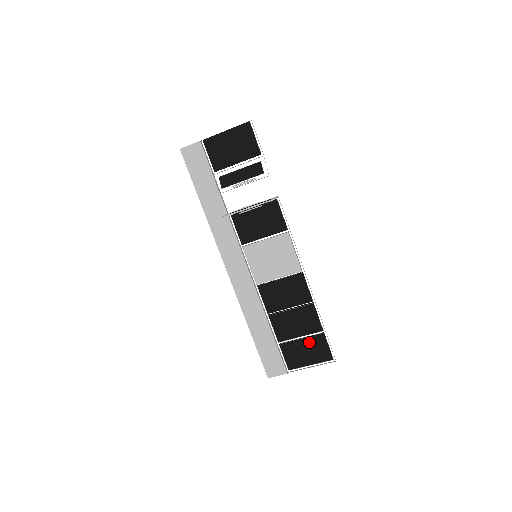
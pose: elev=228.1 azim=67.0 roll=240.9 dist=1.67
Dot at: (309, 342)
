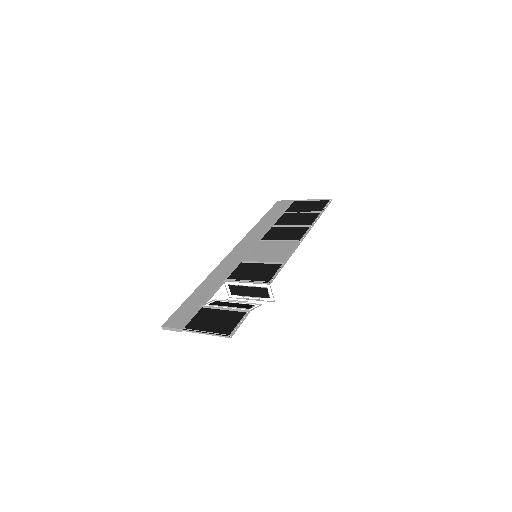
Dot at: (309, 210)
